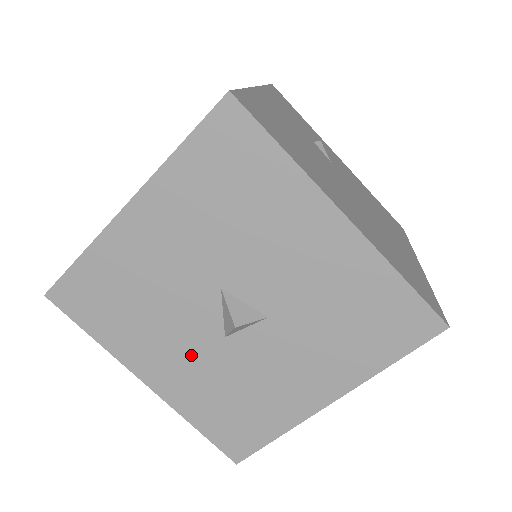
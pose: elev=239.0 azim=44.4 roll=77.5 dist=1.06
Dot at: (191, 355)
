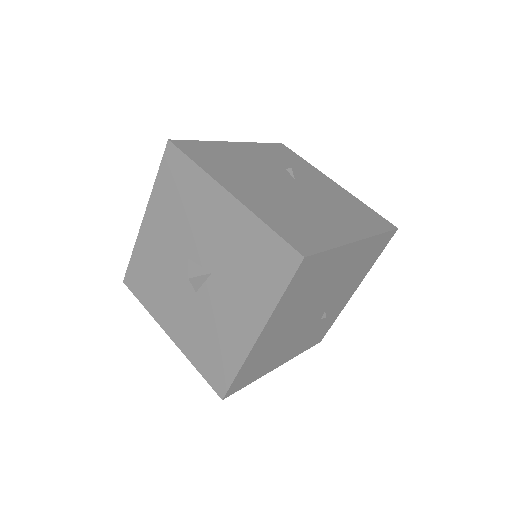
Dot at: (184, 310)
